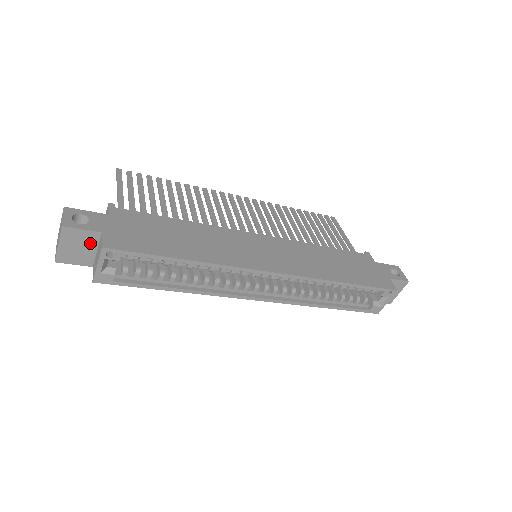
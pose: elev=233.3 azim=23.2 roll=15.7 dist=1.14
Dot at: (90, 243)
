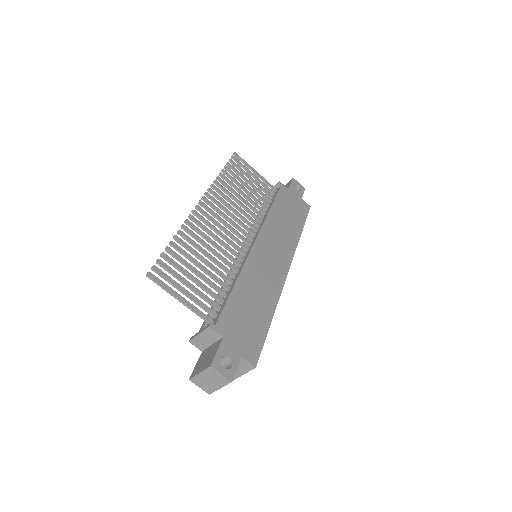
Dot at: occluded
